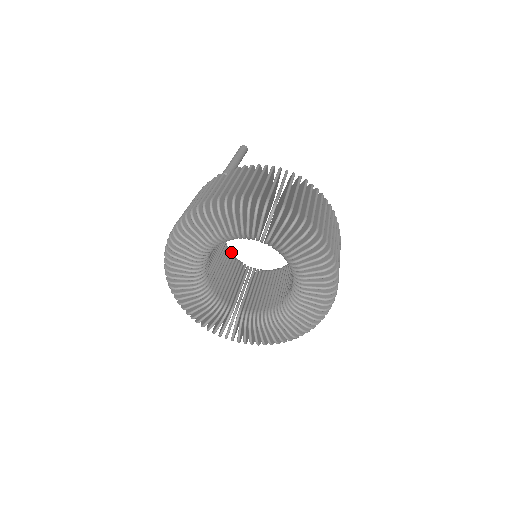
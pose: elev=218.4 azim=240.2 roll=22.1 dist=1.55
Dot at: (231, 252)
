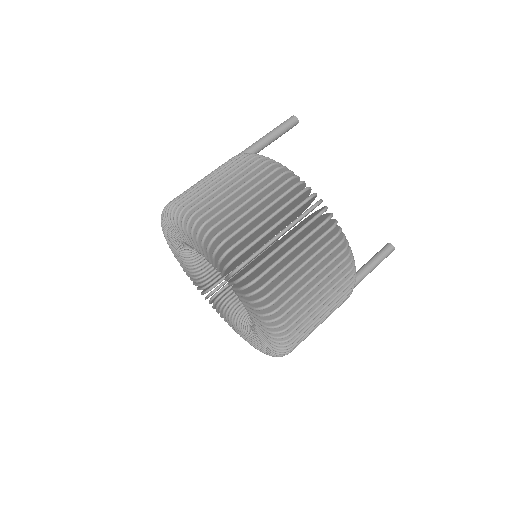
Dot at: occluded
